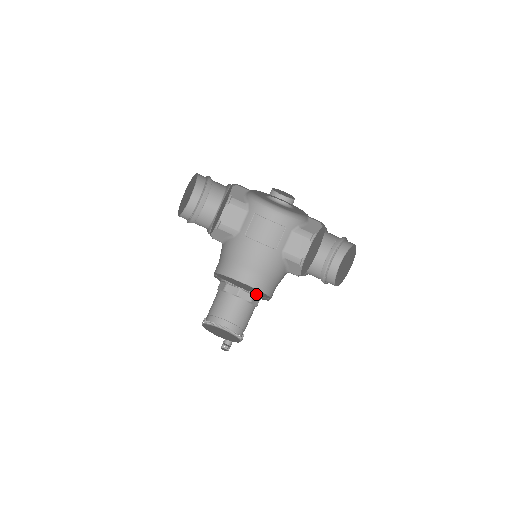
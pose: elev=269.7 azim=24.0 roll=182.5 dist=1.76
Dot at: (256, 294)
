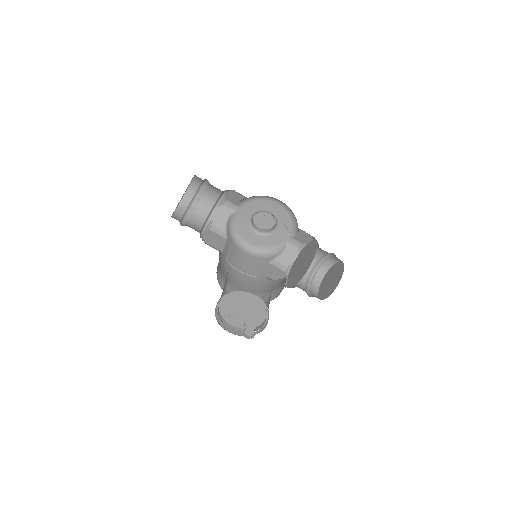
Dot at: occluded
